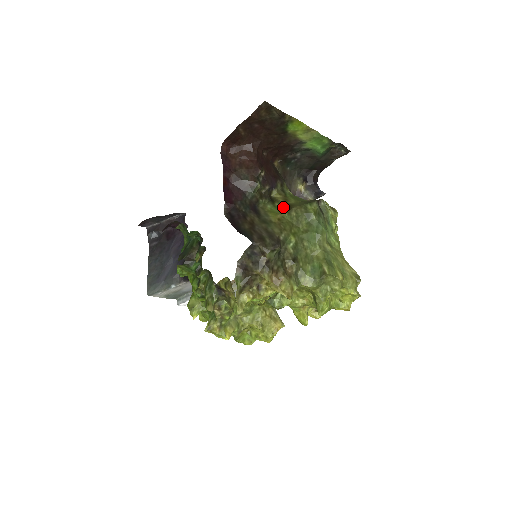
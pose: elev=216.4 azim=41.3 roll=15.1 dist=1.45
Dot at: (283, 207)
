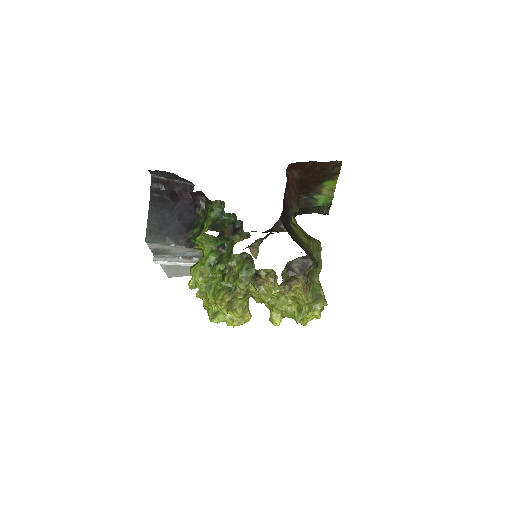
Dot at: (304, 234)
